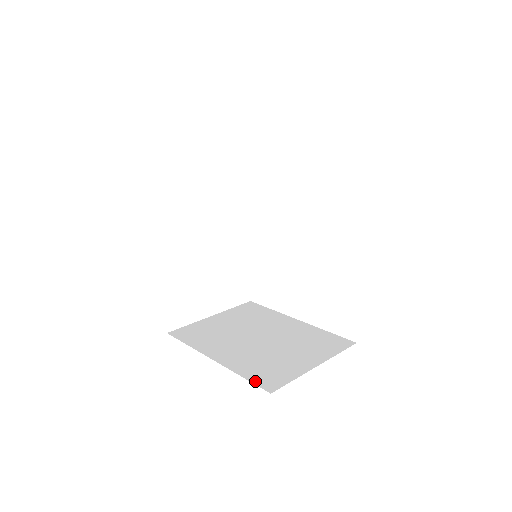
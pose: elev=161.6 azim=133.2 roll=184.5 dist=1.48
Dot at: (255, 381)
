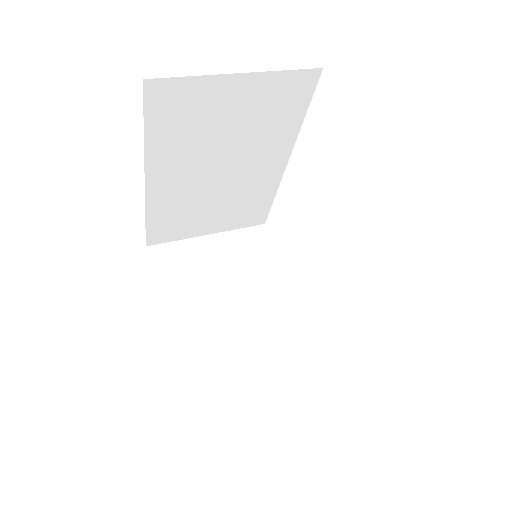
Dot at: occluded
